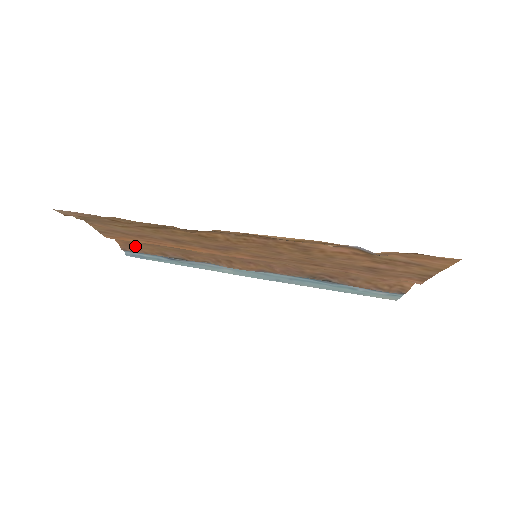
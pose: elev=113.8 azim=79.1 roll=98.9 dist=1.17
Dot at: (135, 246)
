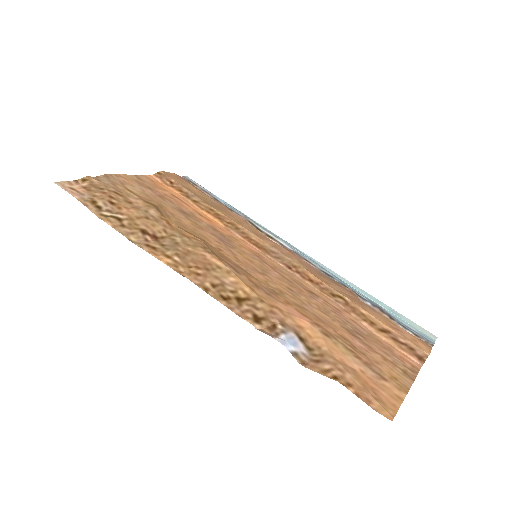
Dot at: (186, 181)
